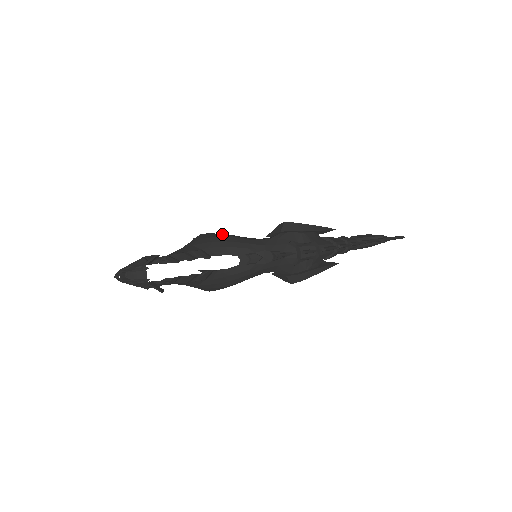
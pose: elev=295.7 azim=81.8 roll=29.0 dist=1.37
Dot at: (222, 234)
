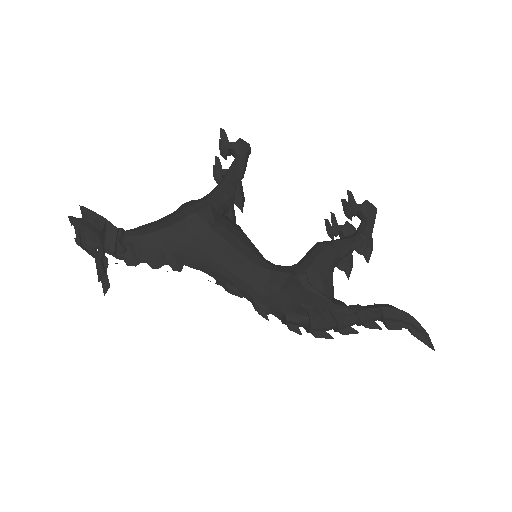
Dot at: (217, 236)
